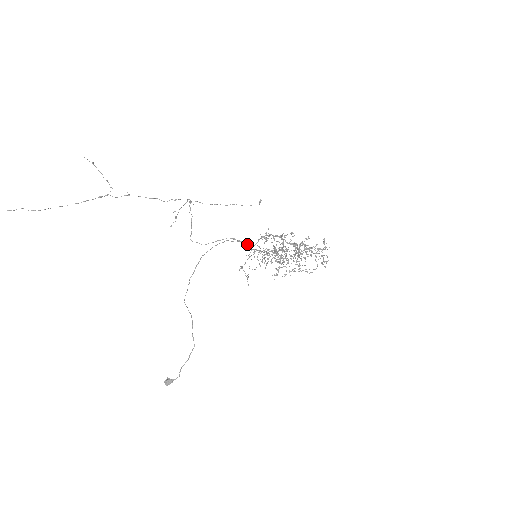
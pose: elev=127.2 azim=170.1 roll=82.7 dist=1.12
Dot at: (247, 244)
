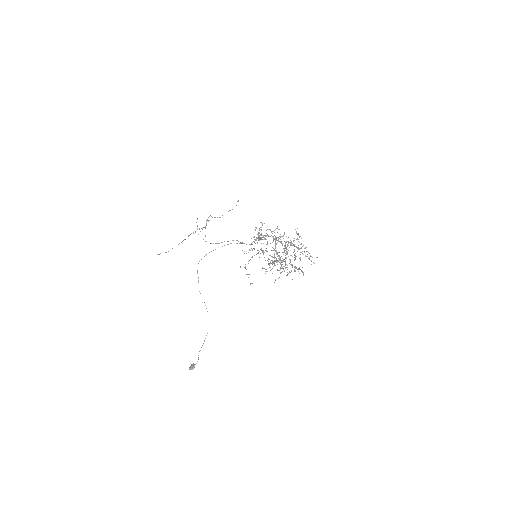
Dot at: (246, 244)
